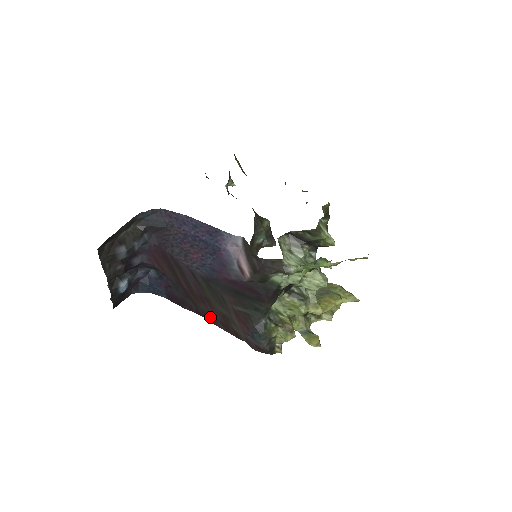
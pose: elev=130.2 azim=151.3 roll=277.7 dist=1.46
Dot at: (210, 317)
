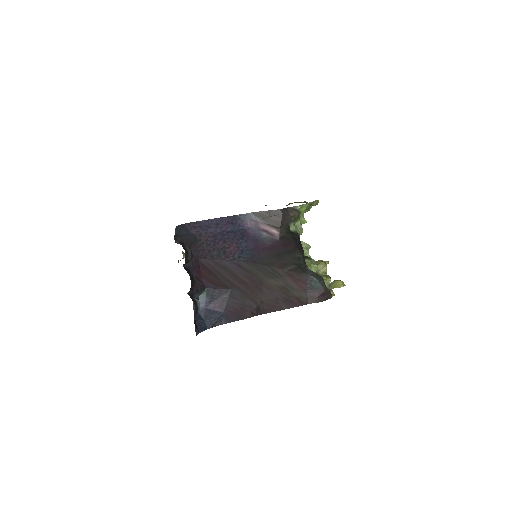
Dot at: (271, 304)
